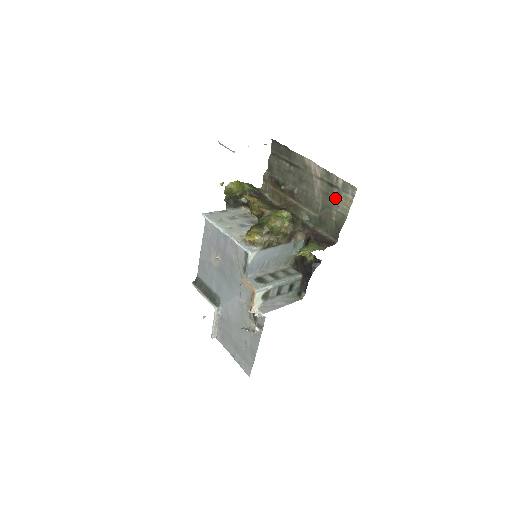
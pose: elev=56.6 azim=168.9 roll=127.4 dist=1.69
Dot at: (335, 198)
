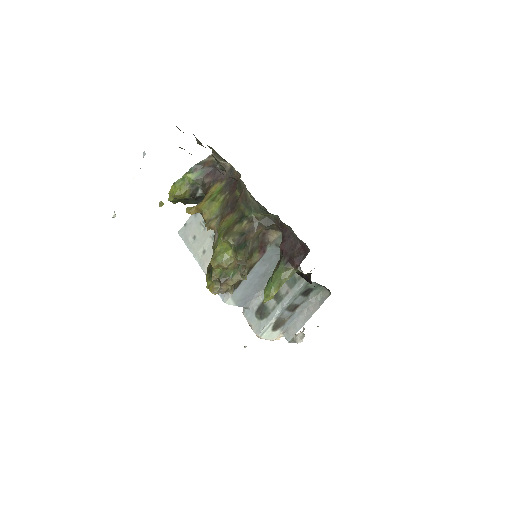
Dot at: occluded
